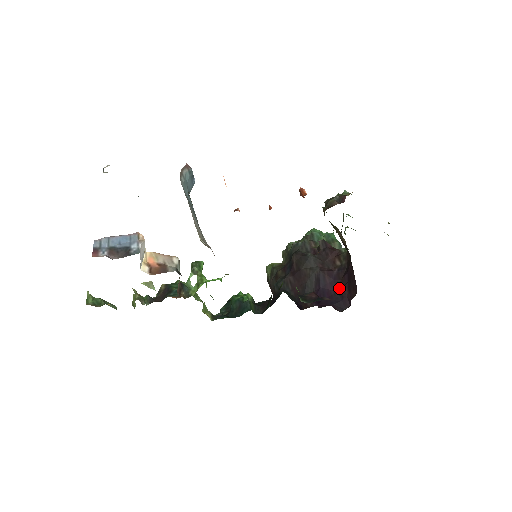
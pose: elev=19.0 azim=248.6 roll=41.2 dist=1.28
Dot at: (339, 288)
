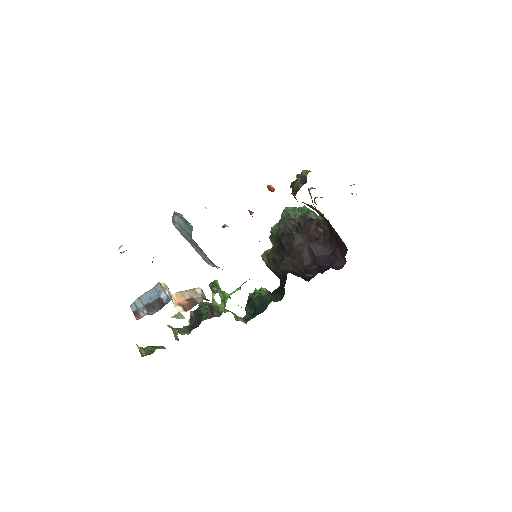
Dot at: (332, 252)
